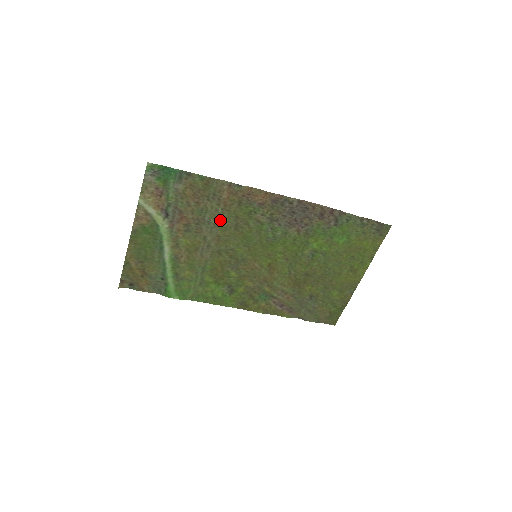
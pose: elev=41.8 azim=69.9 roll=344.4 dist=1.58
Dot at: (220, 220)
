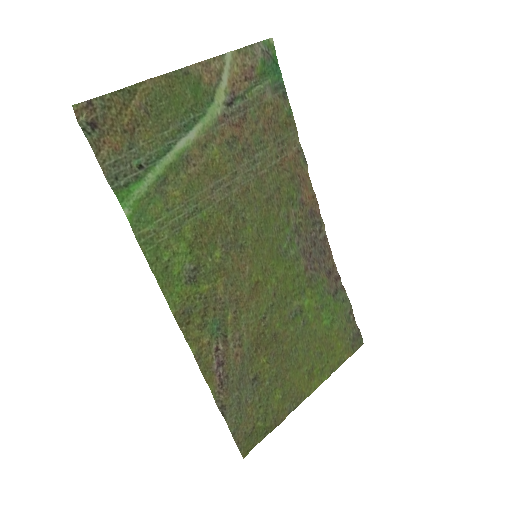
Dot at: (265, 173)
